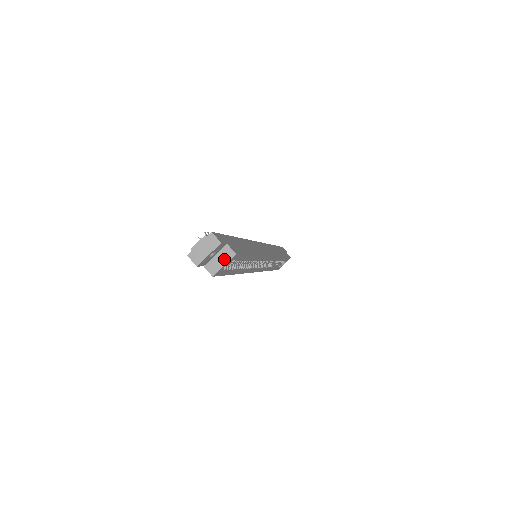
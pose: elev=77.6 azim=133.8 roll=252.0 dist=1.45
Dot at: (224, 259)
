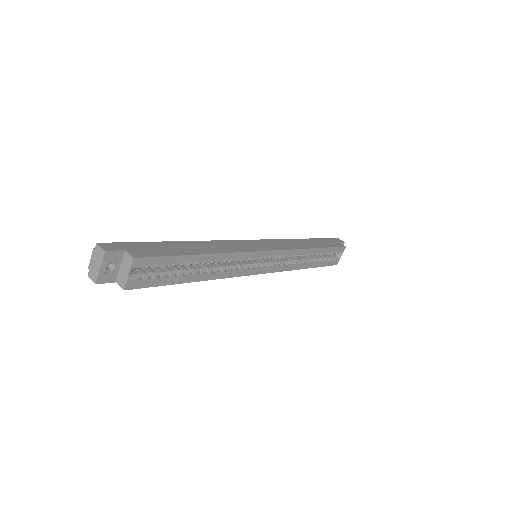
Dot at: (127, 268)
